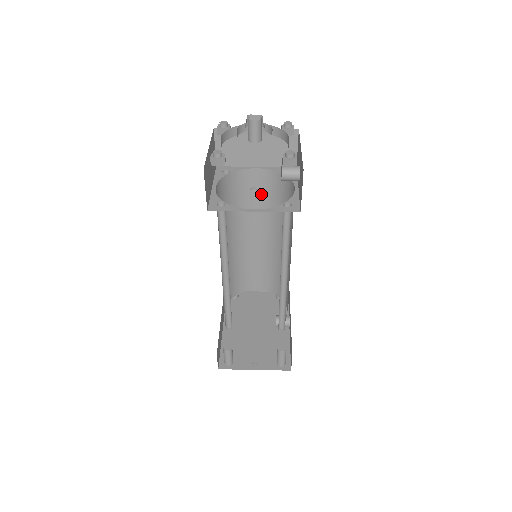
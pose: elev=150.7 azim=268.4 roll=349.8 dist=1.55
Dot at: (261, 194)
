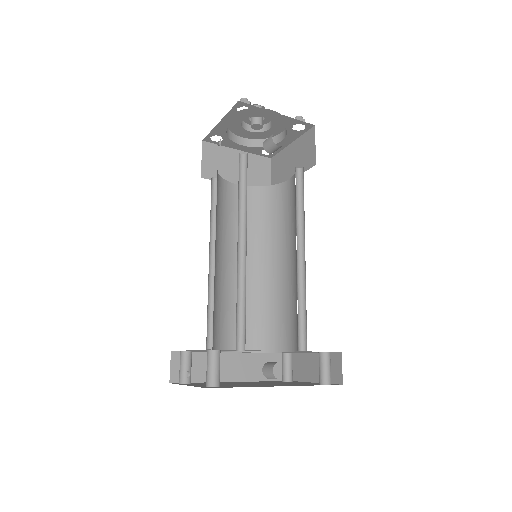
Dot at: (292, 206)
